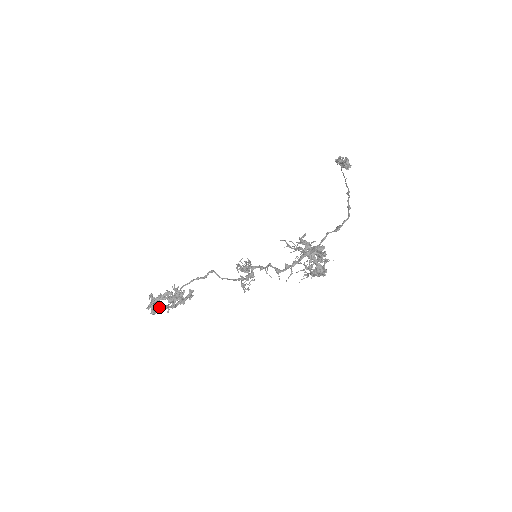
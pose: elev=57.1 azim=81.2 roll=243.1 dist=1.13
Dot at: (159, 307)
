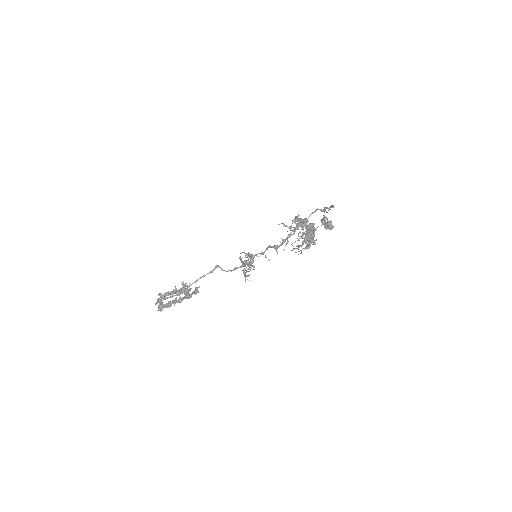
Dot at: occluded
